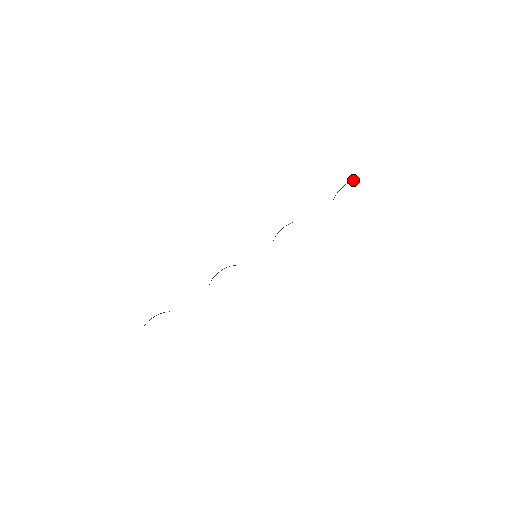
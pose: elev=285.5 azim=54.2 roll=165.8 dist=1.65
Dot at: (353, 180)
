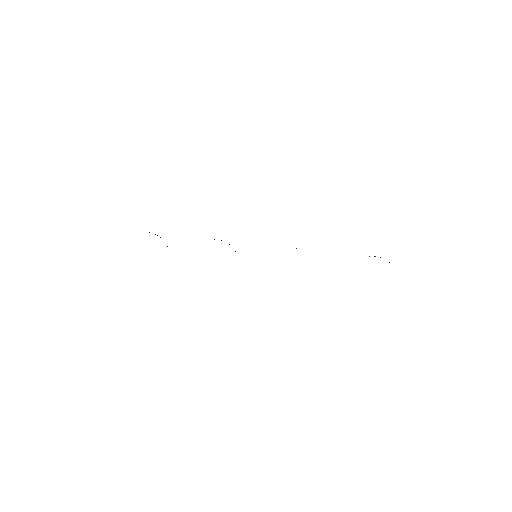
Dot at: occluded
